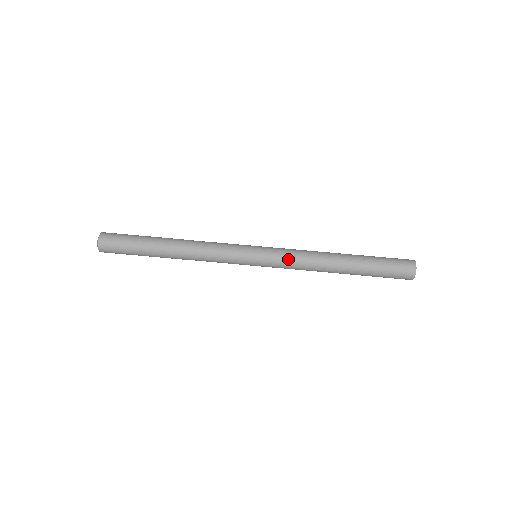
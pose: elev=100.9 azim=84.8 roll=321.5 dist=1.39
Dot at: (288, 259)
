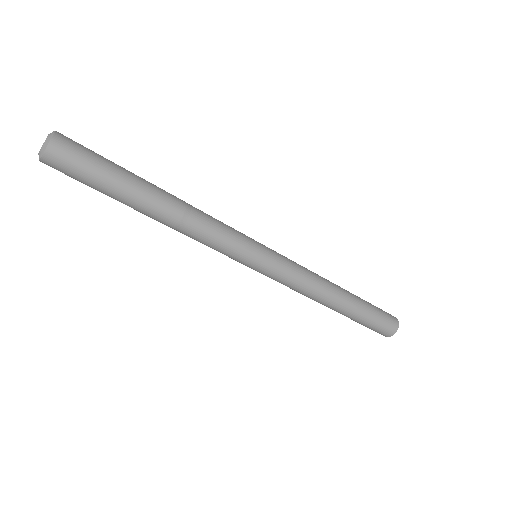
Dot at: occluded
